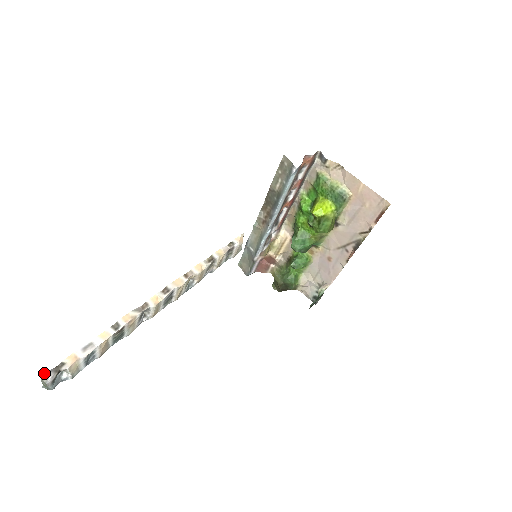
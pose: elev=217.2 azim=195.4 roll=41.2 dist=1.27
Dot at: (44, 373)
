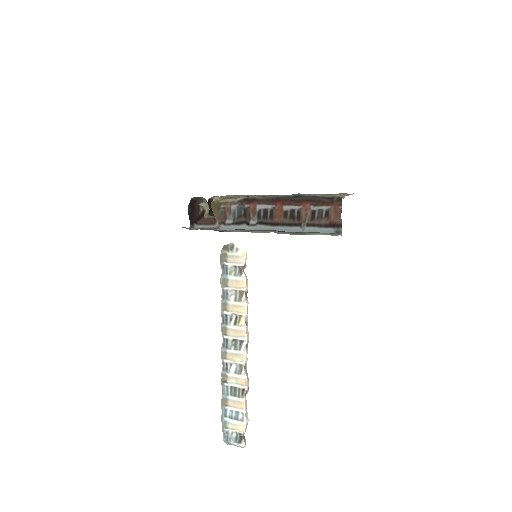
Dot at: occluded
